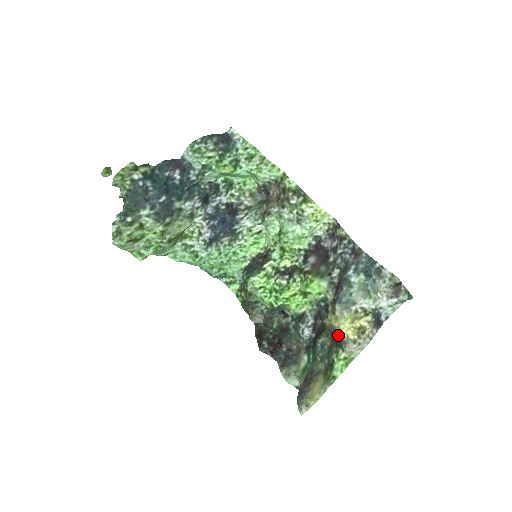
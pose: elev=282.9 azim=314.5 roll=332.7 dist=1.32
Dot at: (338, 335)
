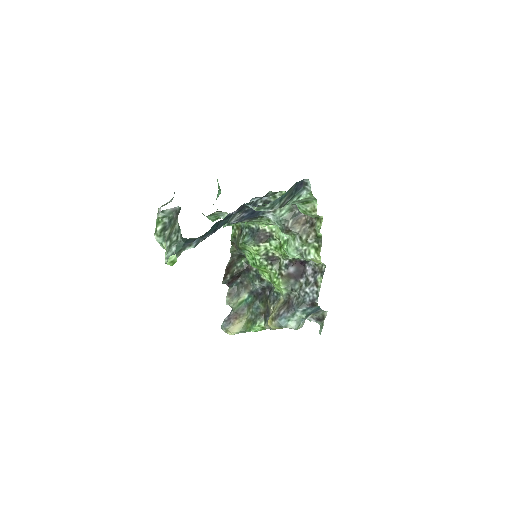
Dot at: (269, 316)
